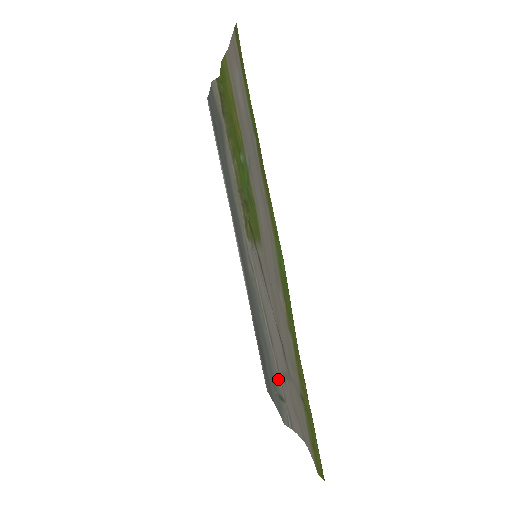
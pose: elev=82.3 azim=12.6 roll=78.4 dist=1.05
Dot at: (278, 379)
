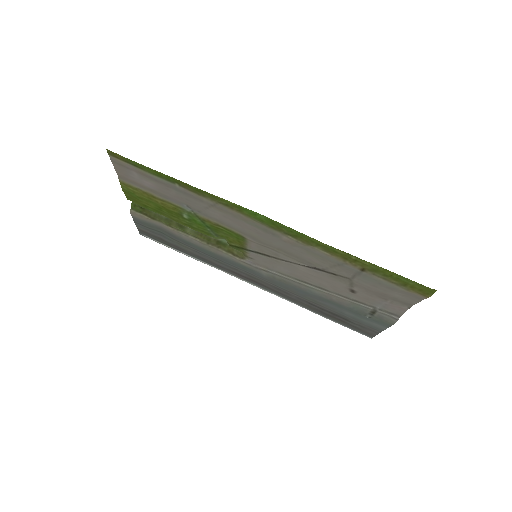
Dot at: (356, 304)
